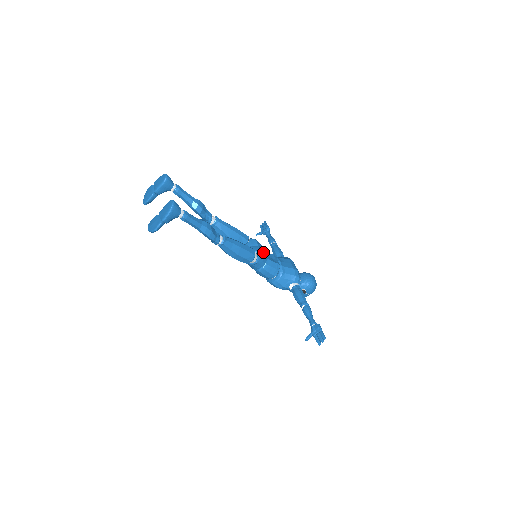
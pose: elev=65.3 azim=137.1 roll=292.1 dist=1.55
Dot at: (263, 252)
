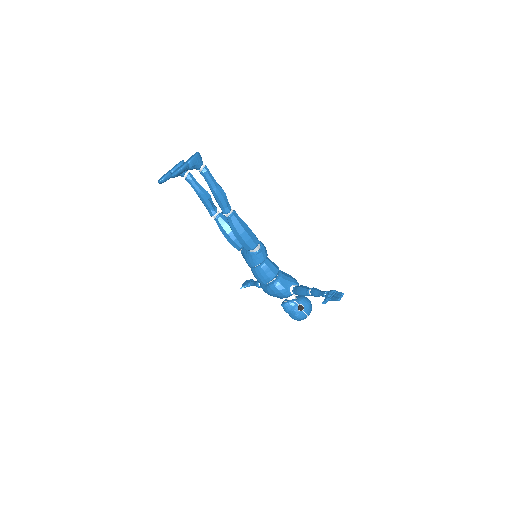
Dot at: (264, 246)
